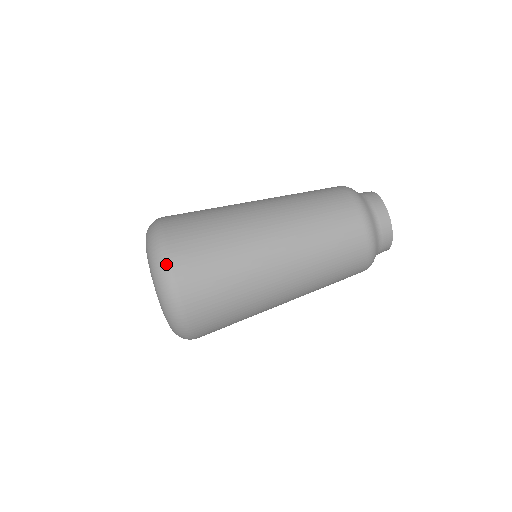
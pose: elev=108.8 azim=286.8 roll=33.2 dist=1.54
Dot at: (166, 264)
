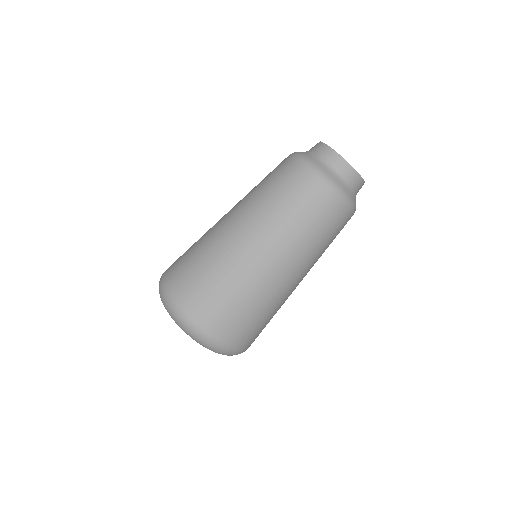
Dot at: (177, 308)
